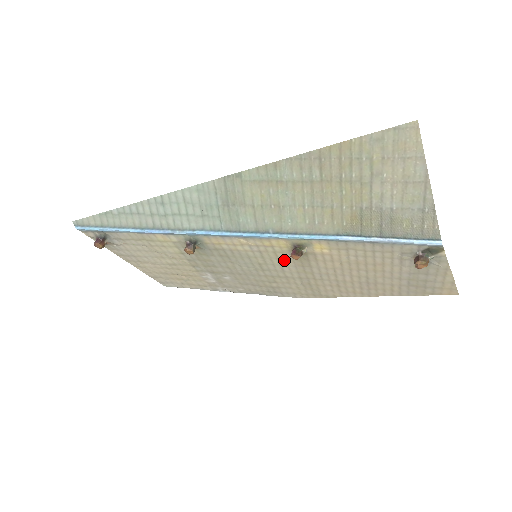
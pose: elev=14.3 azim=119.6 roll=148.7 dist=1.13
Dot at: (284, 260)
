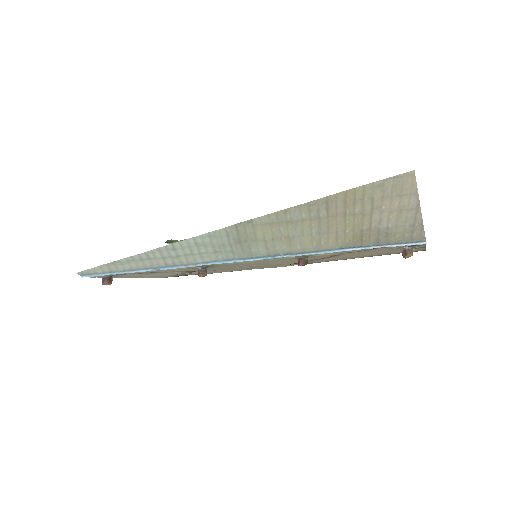
Dot at: (286, 260)
